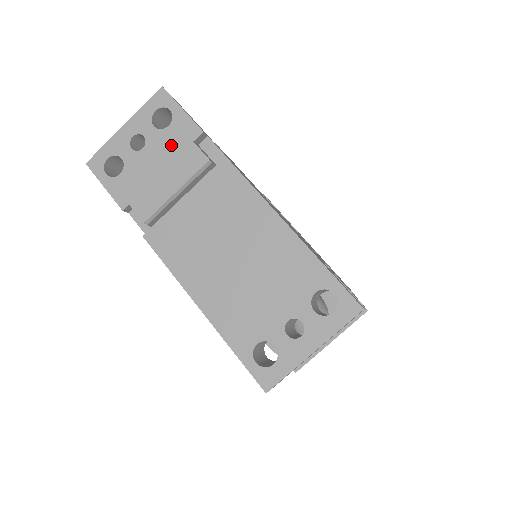
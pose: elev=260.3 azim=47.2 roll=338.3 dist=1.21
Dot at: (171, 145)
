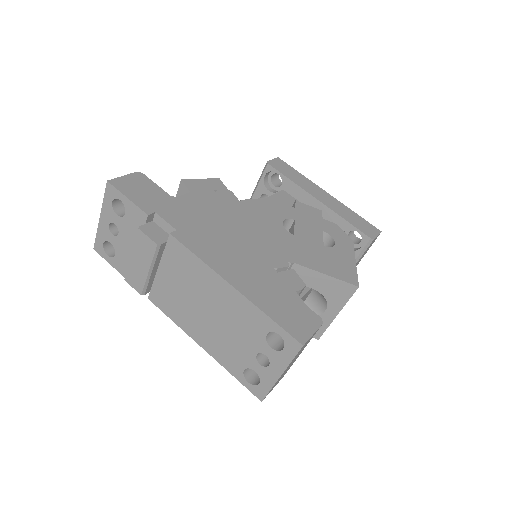
Dot at: (133, 229)
